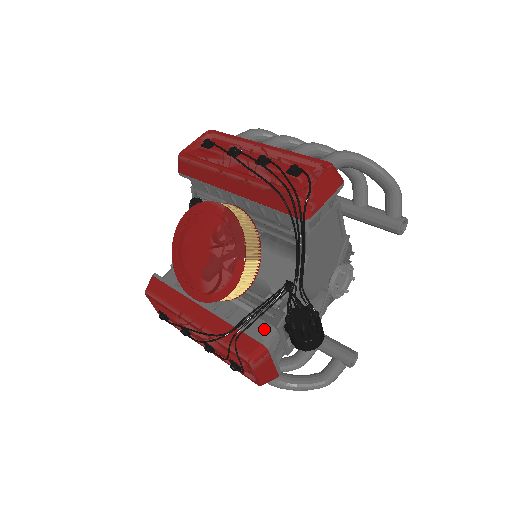
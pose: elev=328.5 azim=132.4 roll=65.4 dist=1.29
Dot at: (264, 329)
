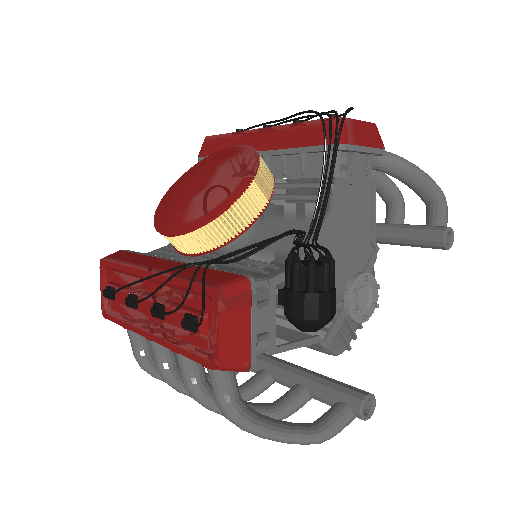
Dot at: occluded
